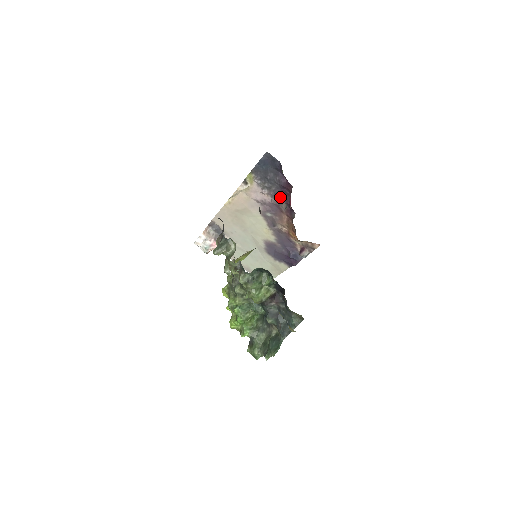
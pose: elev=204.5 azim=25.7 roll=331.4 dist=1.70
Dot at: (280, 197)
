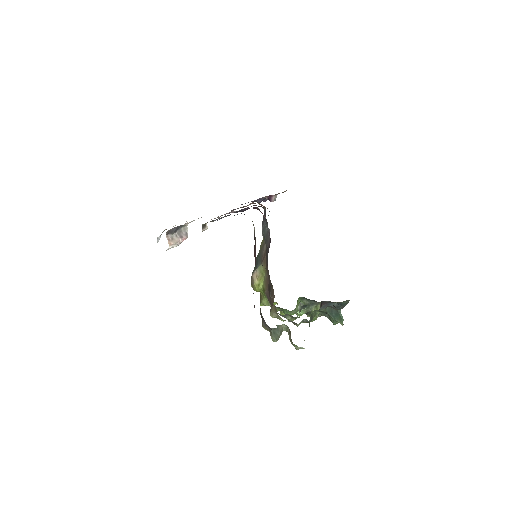
Dot at: occluded
